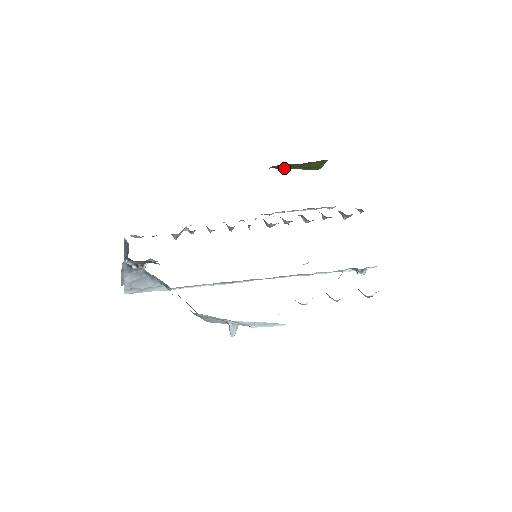
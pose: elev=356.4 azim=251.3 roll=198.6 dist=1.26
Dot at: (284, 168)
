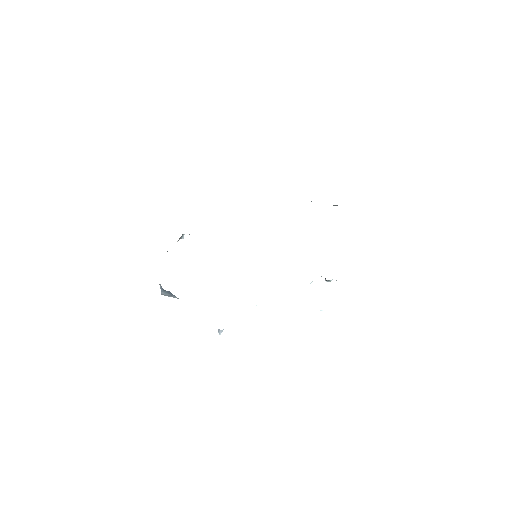
Dot at: occluded
